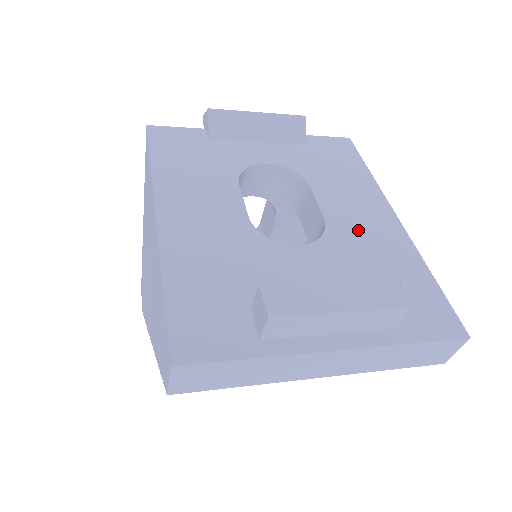
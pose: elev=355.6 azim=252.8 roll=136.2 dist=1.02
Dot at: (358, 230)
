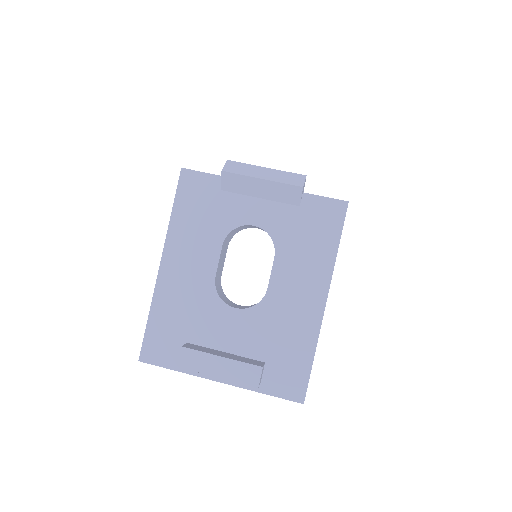
Dot at: (286, 306)
